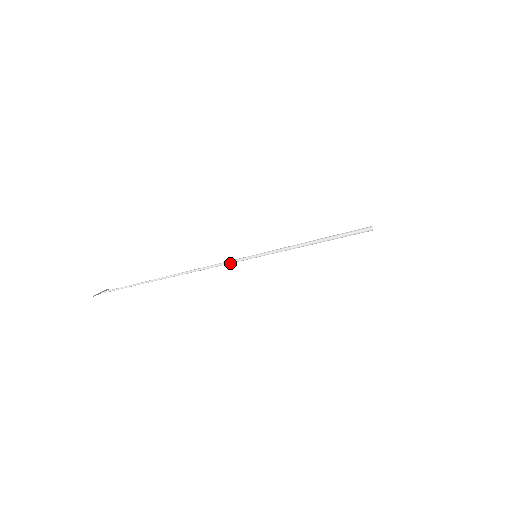
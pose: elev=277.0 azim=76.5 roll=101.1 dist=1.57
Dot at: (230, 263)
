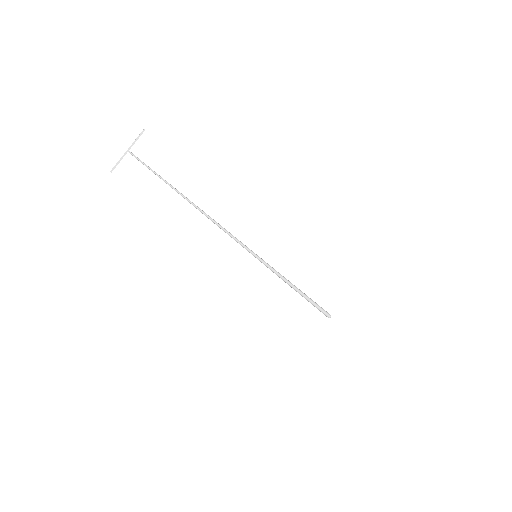
Dot at: (237, 241)
